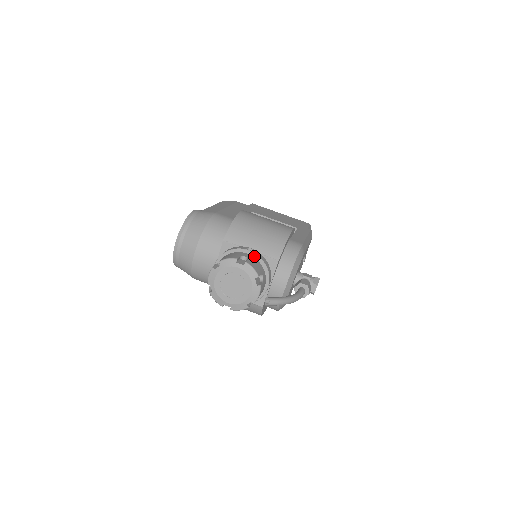
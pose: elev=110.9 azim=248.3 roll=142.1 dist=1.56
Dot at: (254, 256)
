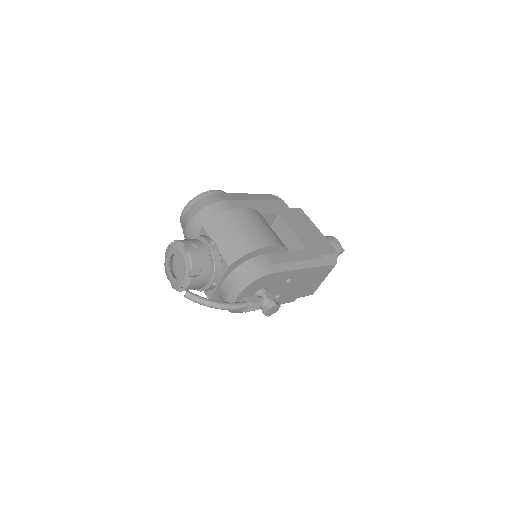
Dot at: (210, 251)
